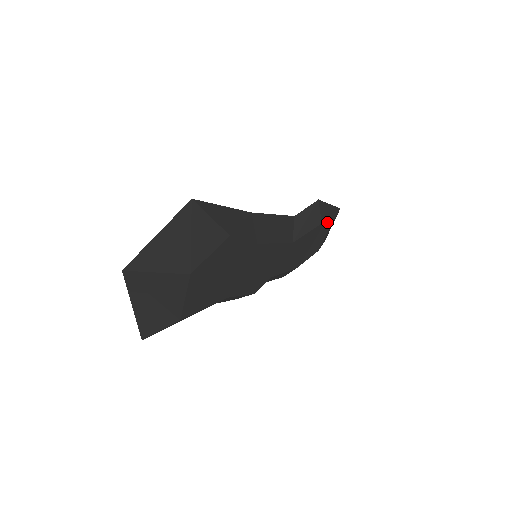
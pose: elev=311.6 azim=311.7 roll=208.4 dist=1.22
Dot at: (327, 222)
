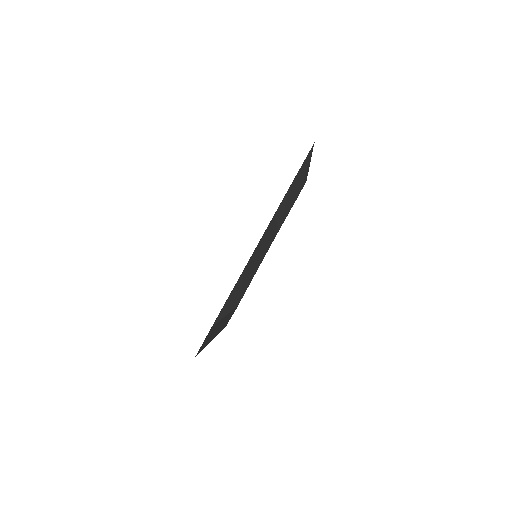
Dot at: (303, 184)
